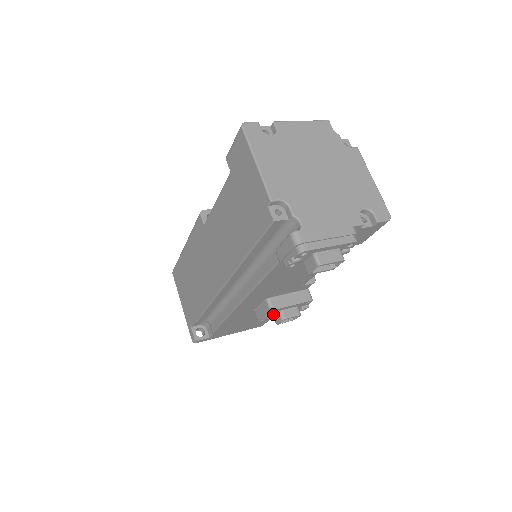
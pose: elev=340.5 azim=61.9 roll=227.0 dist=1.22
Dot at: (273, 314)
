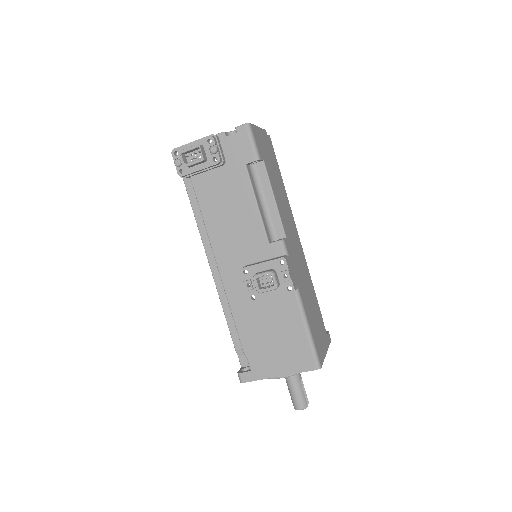
Dot at: occluded
